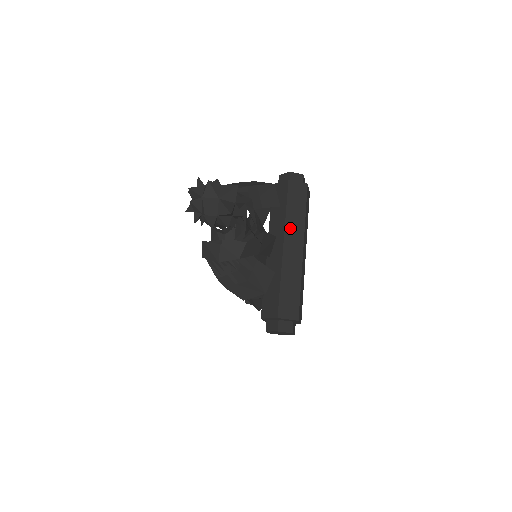
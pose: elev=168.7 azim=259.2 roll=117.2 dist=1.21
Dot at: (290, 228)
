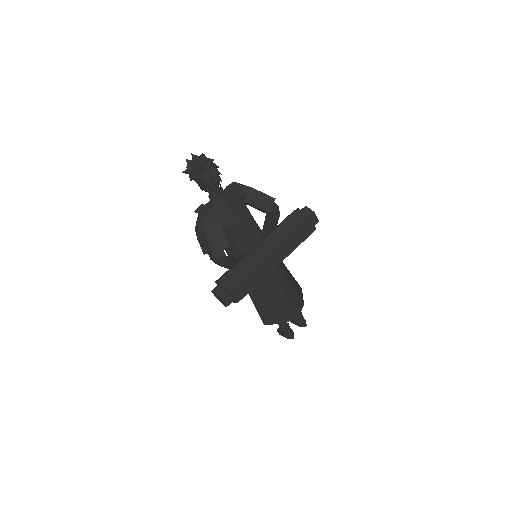
Dot at: (273, 236)
